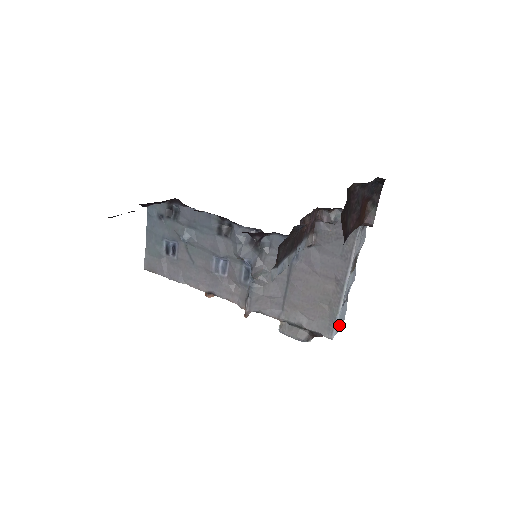
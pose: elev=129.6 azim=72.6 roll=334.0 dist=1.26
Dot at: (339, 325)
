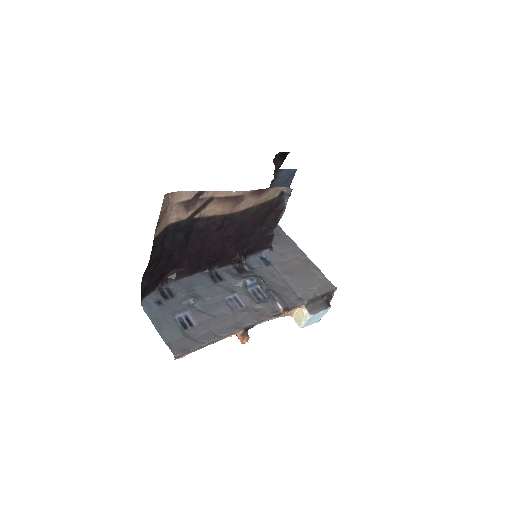
Dot at: occluded
